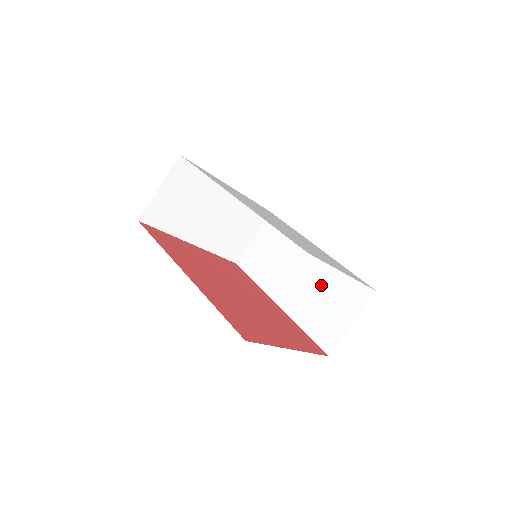
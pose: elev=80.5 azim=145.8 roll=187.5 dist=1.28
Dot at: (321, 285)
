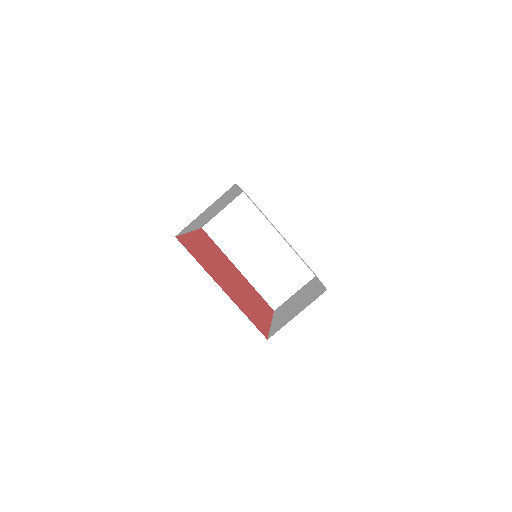
Dot at: (303, 301)
